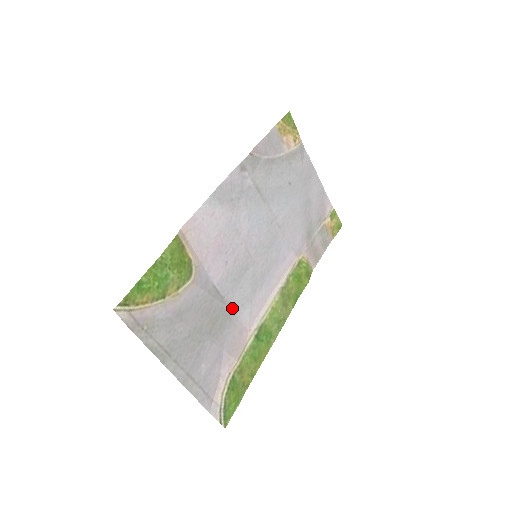
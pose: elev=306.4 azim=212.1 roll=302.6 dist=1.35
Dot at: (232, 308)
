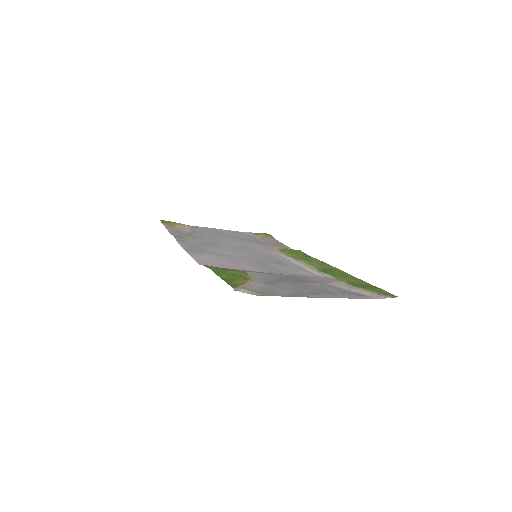
Dot at: (290, 275)
